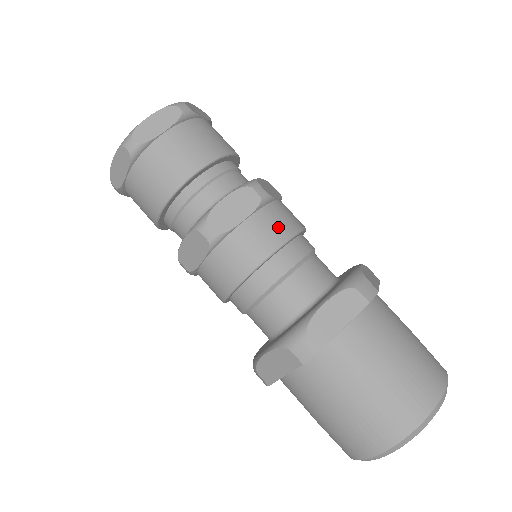
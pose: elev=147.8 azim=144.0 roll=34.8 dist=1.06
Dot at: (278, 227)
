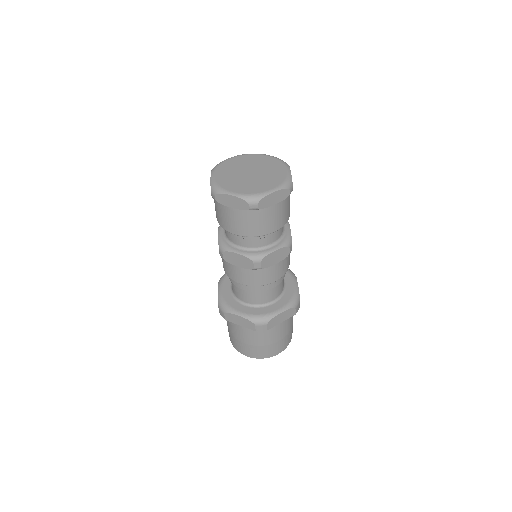
Dot at: (253, 280)
